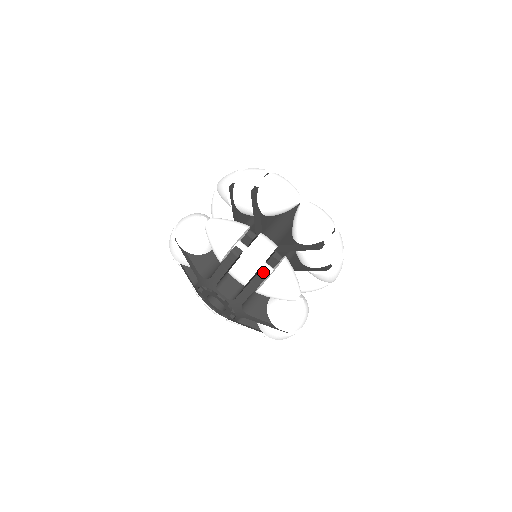
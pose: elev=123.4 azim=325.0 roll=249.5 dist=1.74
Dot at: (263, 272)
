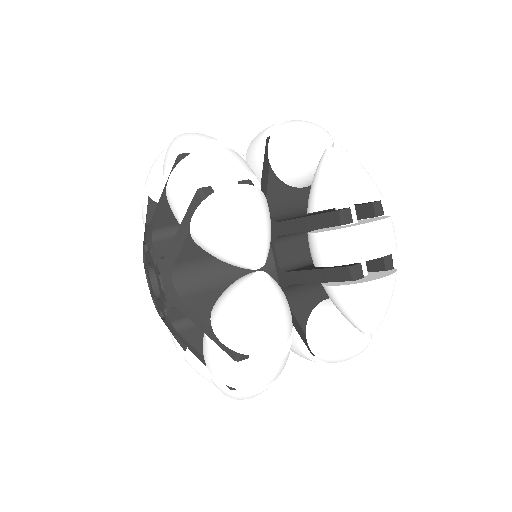
Dot at: (207, 190)
